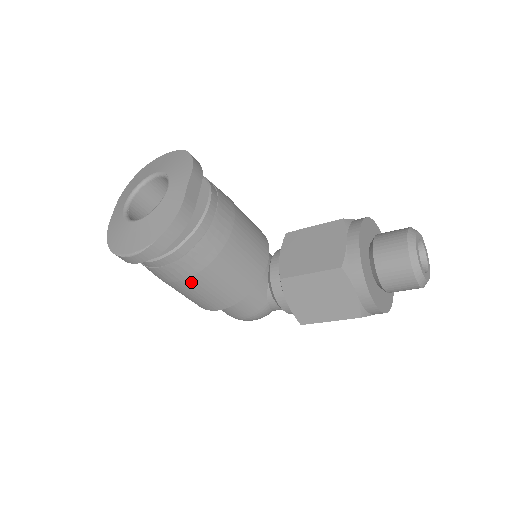
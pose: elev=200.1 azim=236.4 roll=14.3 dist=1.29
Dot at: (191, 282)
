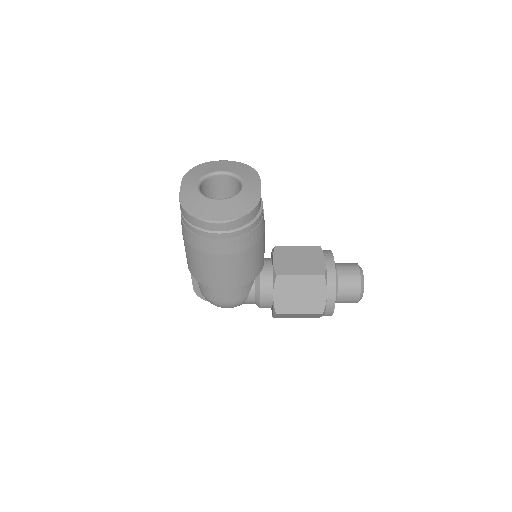
Dot at: (229, 258)
